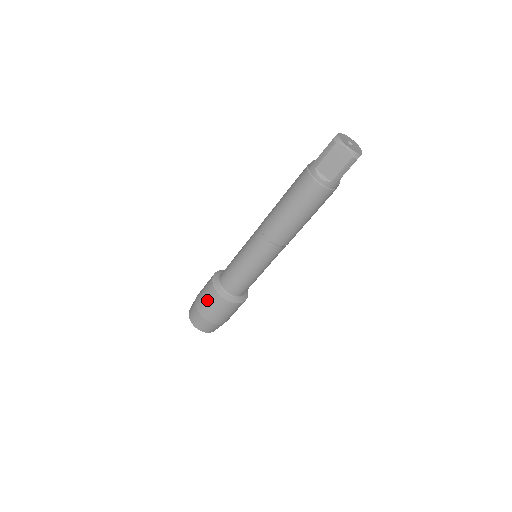
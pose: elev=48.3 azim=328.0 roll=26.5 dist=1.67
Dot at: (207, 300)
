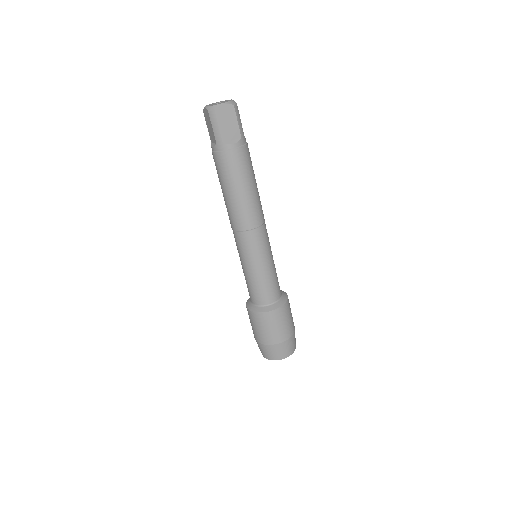
Dot at: (270, 328)
